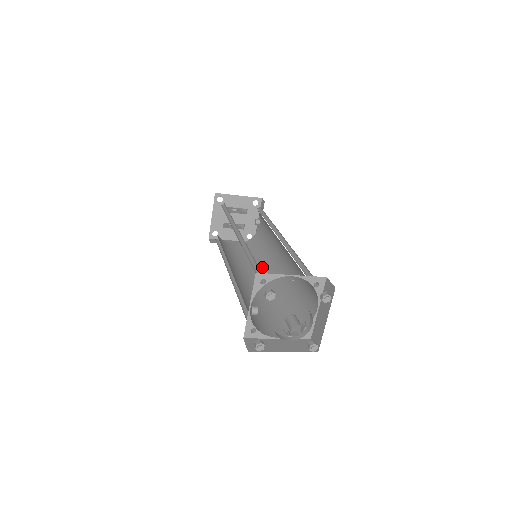
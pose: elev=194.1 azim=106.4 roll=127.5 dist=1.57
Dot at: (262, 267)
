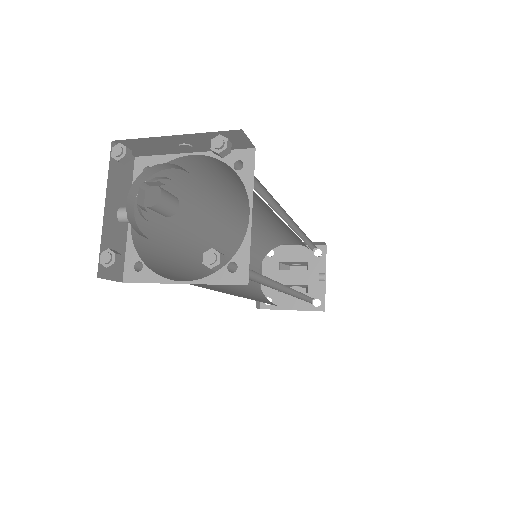
Dot at: occluded
